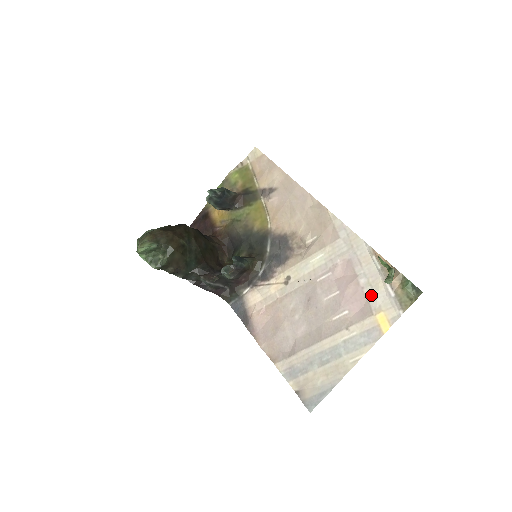
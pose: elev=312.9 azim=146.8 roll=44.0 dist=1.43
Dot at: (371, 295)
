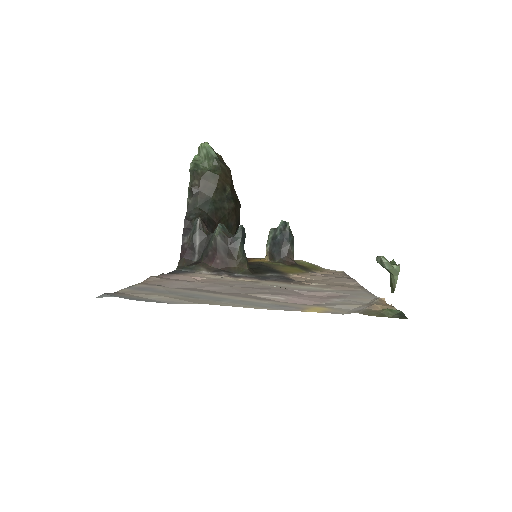
Dot at: (332, 303)
